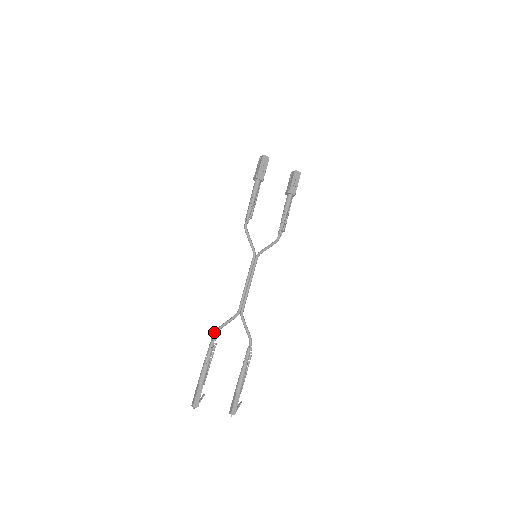
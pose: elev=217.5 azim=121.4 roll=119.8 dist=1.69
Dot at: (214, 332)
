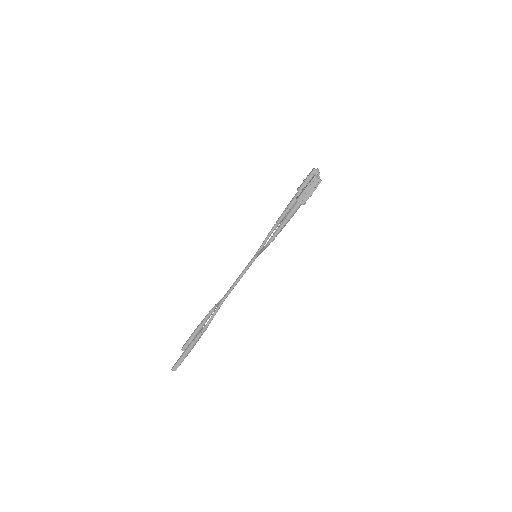
Dot at: (208, 325)
